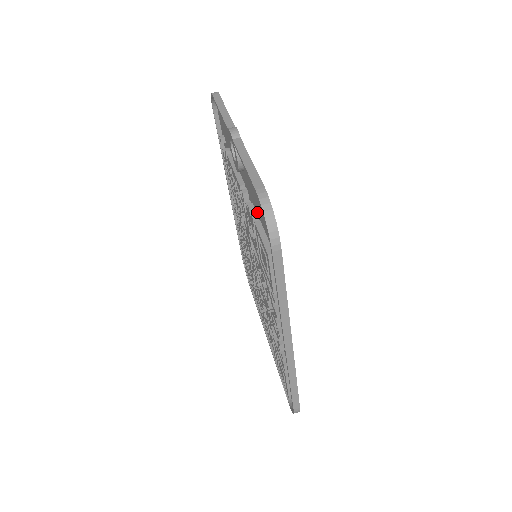
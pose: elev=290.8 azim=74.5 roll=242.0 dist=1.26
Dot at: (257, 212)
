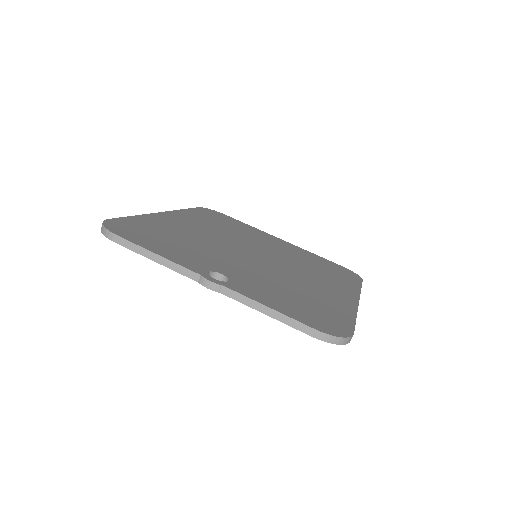
Dot at: occluded
